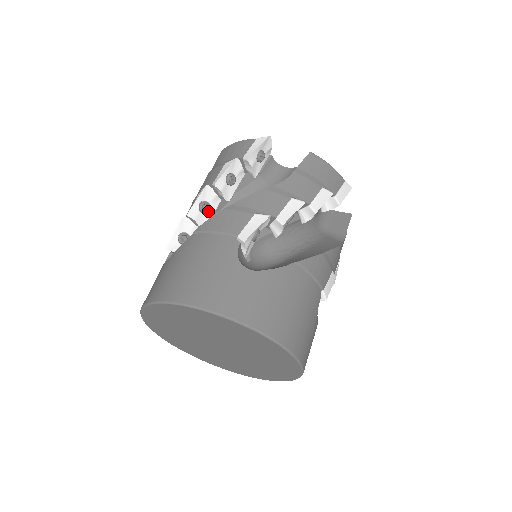
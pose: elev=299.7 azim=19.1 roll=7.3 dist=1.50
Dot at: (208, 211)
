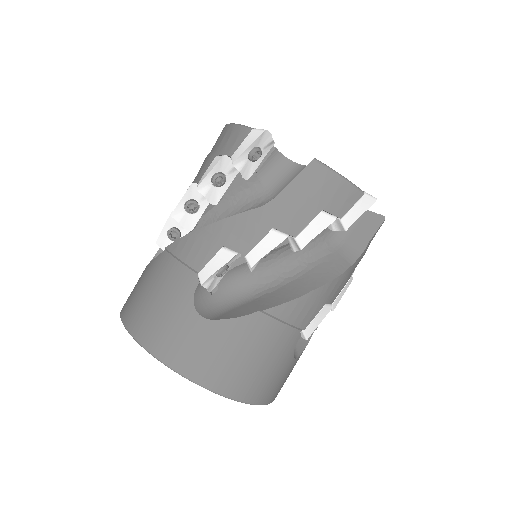
Dot at: occluded
